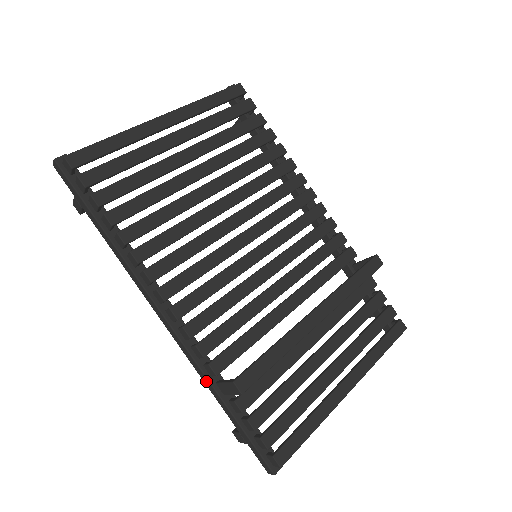
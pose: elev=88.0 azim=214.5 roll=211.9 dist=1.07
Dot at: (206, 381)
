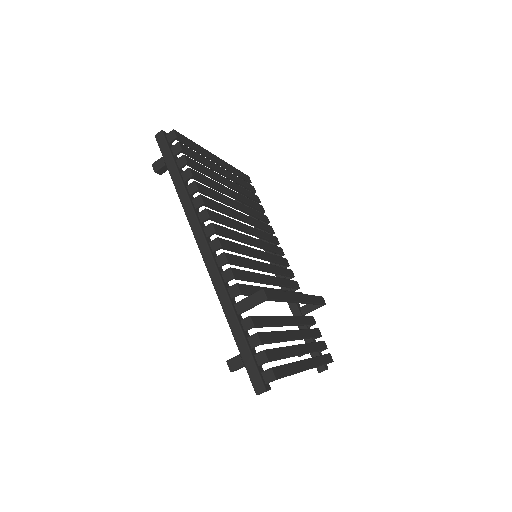
Dot at: (226, 301)
